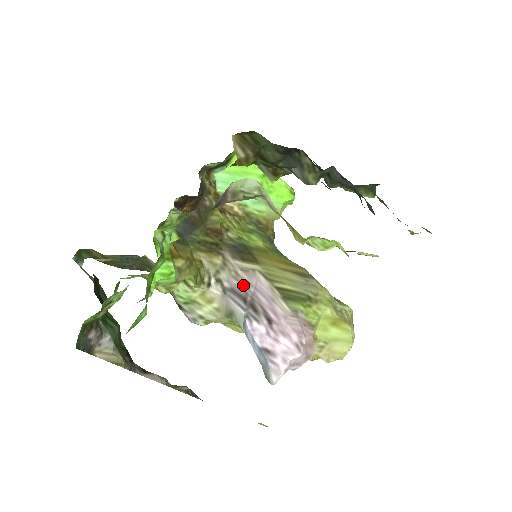
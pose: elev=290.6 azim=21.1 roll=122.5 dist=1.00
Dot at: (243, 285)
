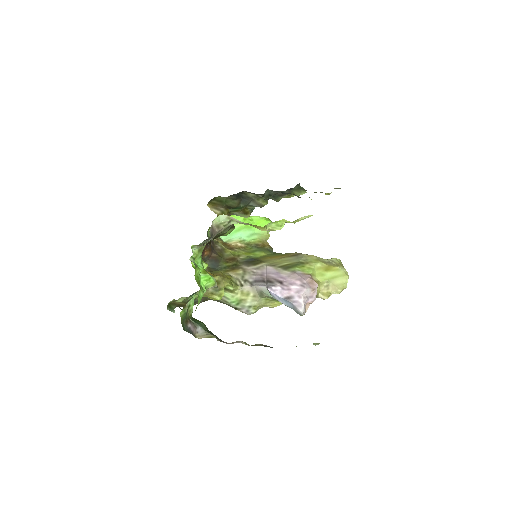
Dot at: (259, 275)
